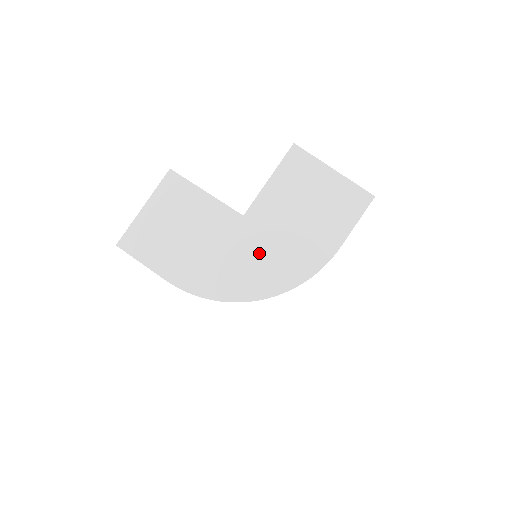
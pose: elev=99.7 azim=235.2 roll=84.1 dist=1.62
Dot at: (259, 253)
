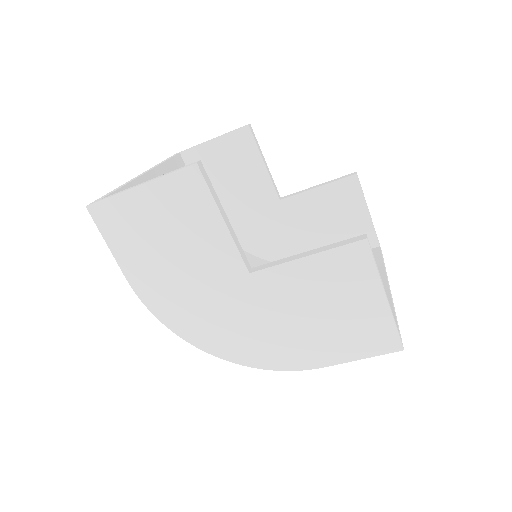
Dot at: (240, 318)
